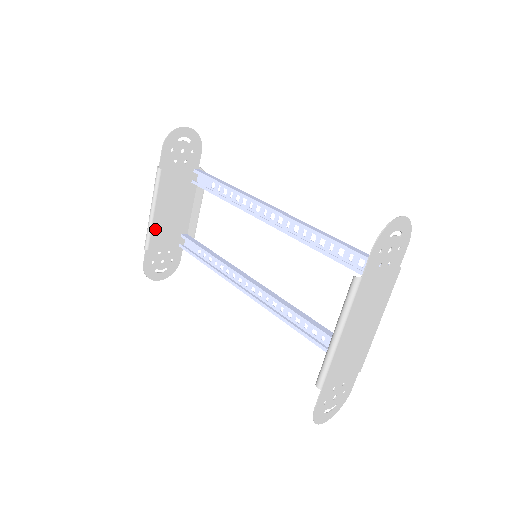
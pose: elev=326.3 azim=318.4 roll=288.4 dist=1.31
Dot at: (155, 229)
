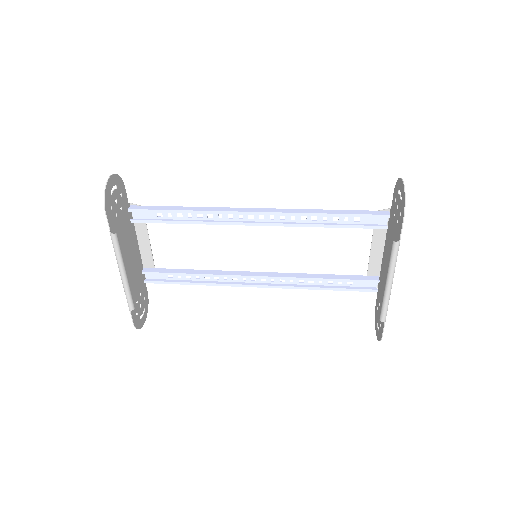
Dot at: occluded
